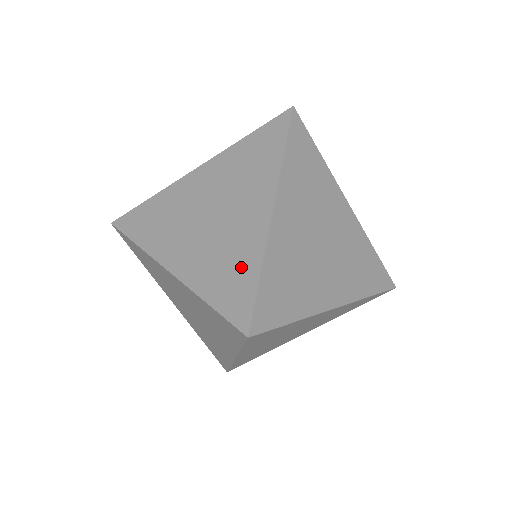
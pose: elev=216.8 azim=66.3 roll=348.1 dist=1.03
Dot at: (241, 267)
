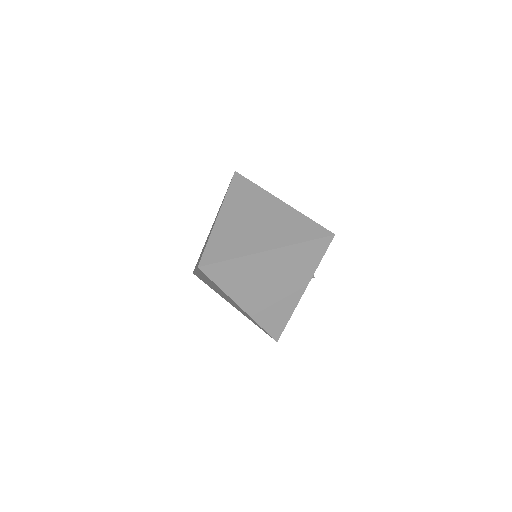
Dot at: occluded
